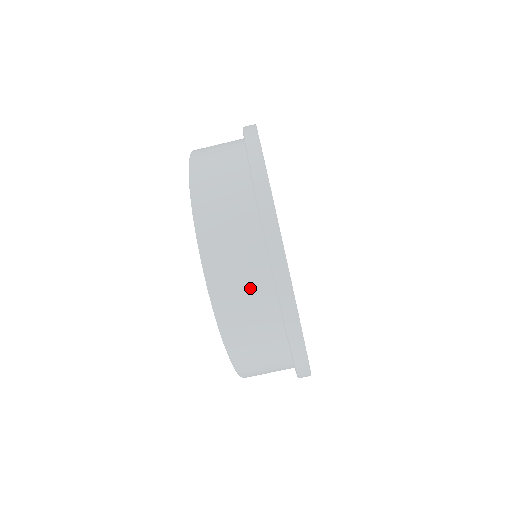
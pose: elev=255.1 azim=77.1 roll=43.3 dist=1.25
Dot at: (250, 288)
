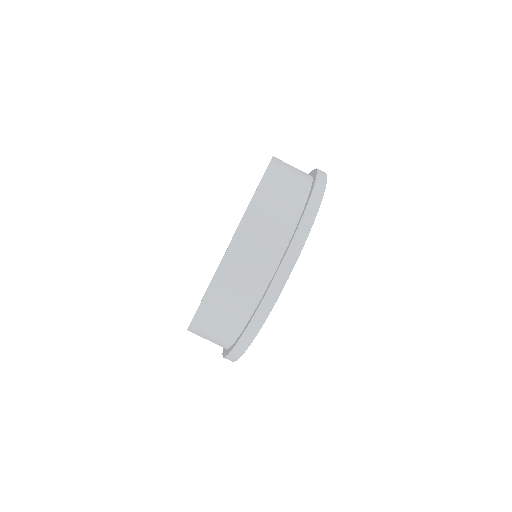
Dot at: (276, 225)
